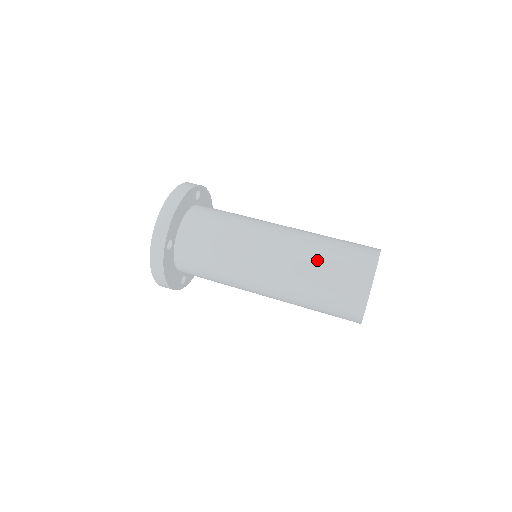
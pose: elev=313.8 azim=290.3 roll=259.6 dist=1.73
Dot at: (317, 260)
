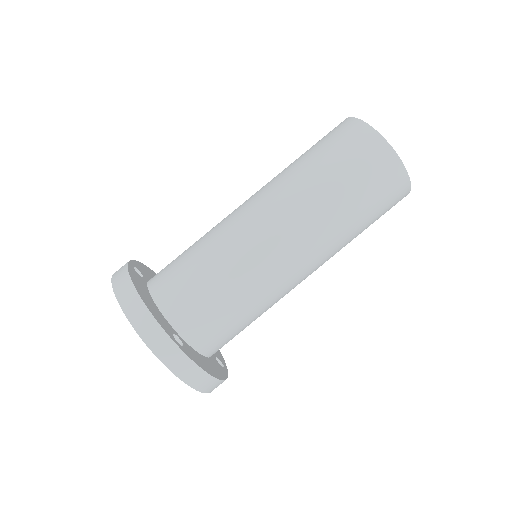
Dot at: (355, 237)
